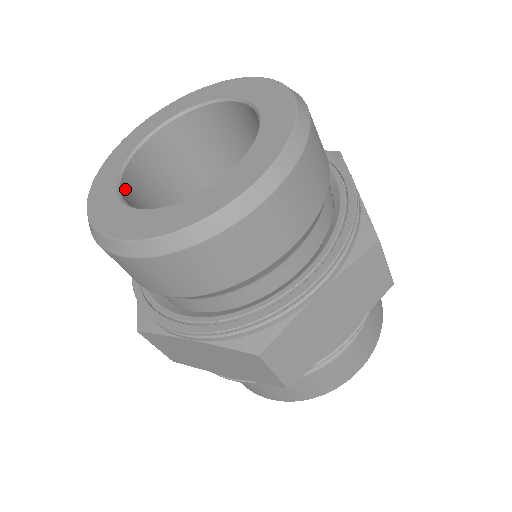
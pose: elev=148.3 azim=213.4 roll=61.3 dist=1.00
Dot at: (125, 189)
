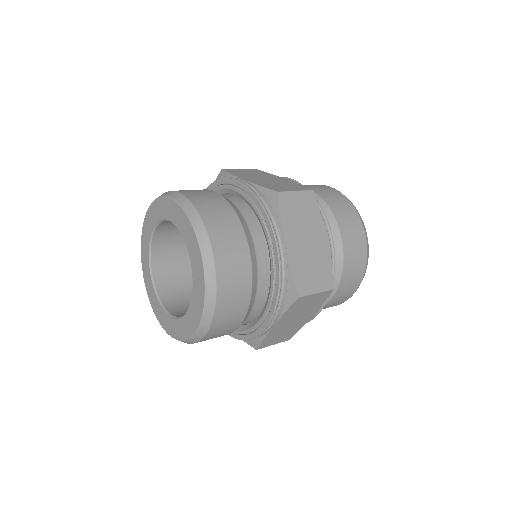
Dot at: (157, 276)
